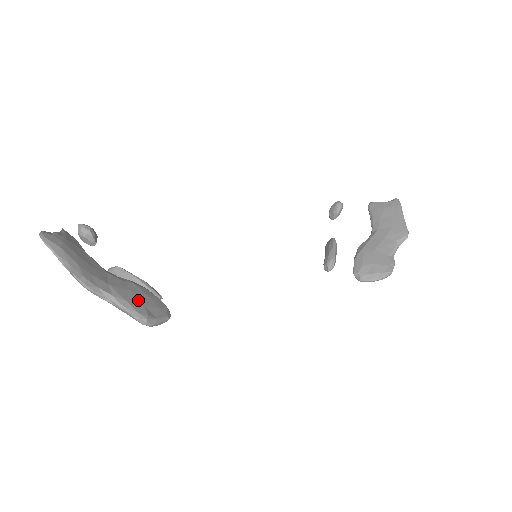
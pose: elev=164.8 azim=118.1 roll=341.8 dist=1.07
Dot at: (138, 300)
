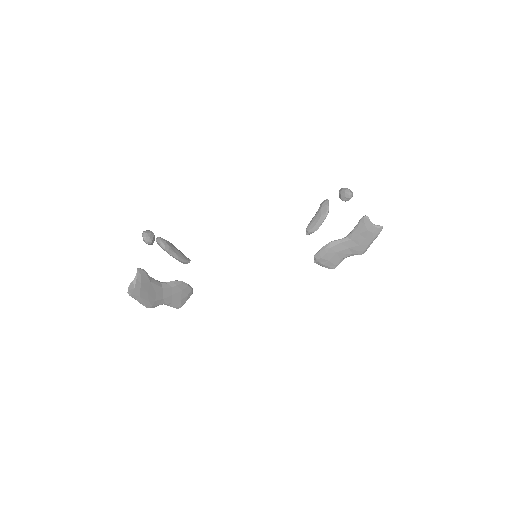
Dot at: (178, 298)
